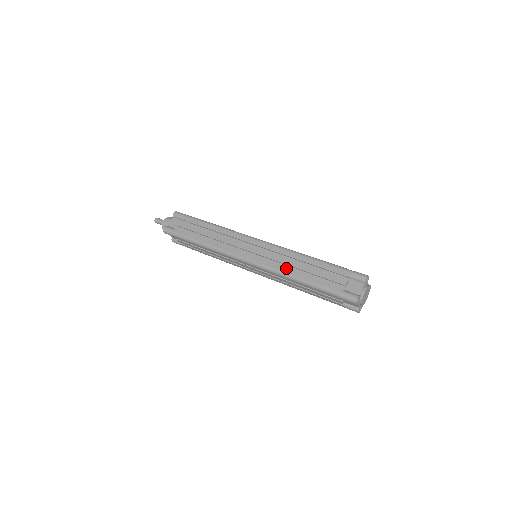
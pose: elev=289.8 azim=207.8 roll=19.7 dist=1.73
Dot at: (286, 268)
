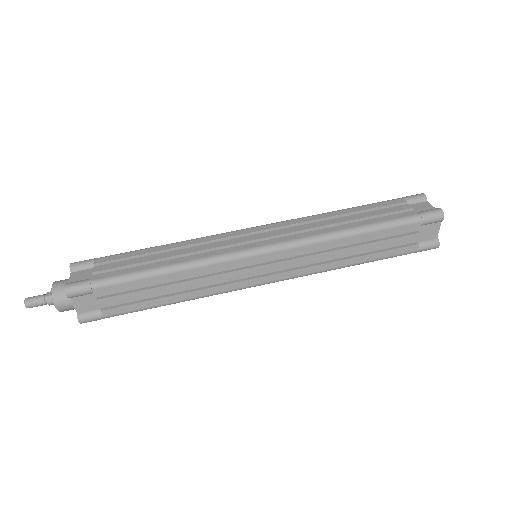
Dot at: (325, 228)
